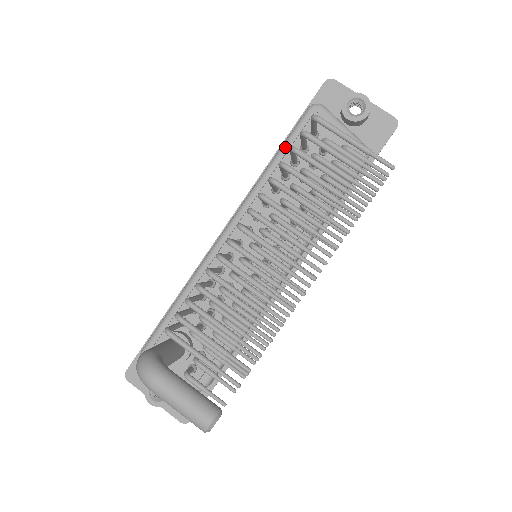
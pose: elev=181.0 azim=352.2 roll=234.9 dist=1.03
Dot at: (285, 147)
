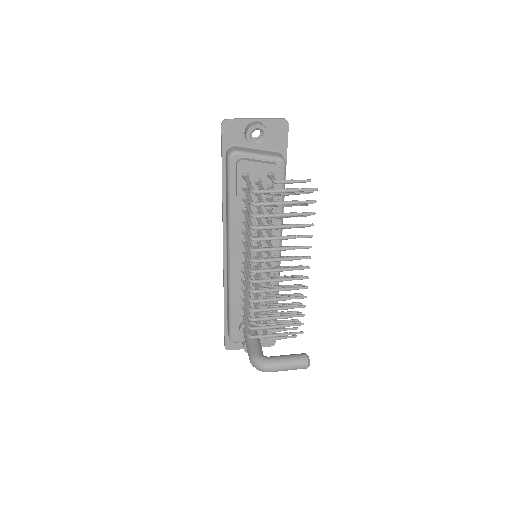
Dot at: (231, 192)
